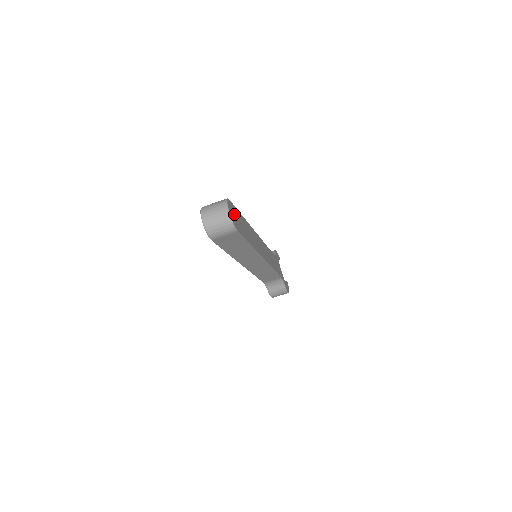
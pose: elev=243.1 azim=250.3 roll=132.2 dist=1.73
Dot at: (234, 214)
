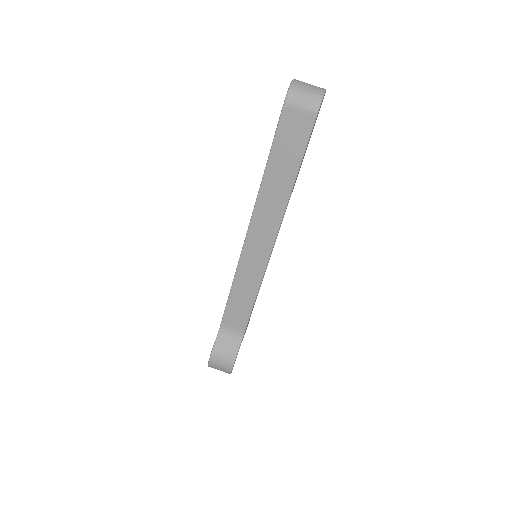
Dot at: occluded
